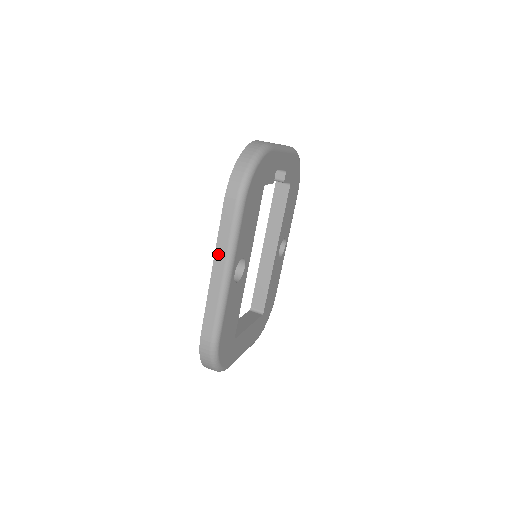
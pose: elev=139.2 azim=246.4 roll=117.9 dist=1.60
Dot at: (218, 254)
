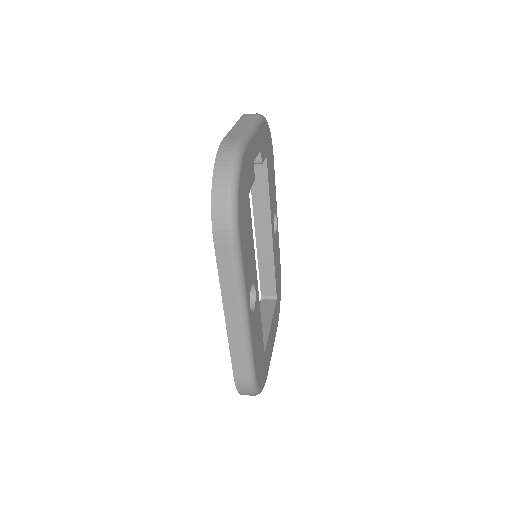
Dot at: (226, 299)
